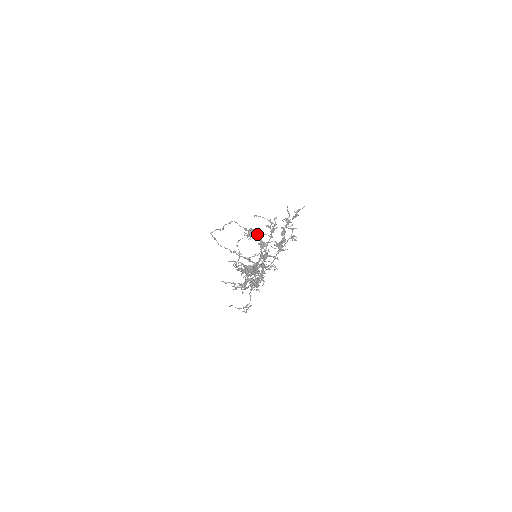
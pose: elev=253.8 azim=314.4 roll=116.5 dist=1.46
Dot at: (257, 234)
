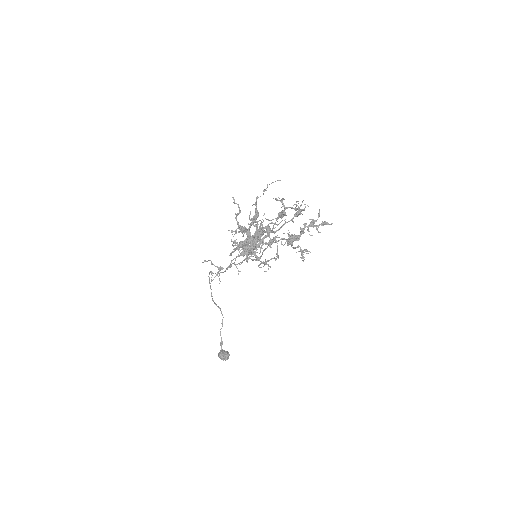
Dot at: (227, 359)
